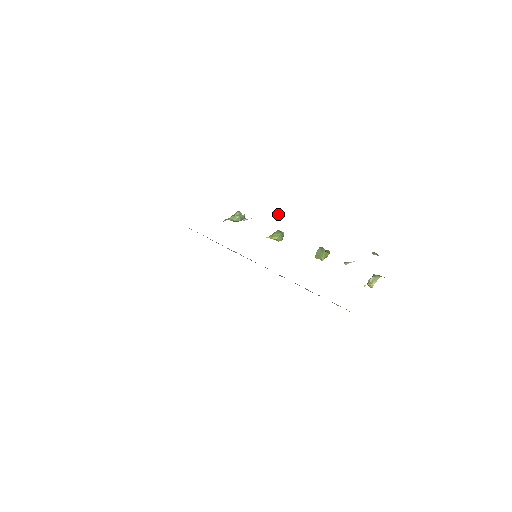
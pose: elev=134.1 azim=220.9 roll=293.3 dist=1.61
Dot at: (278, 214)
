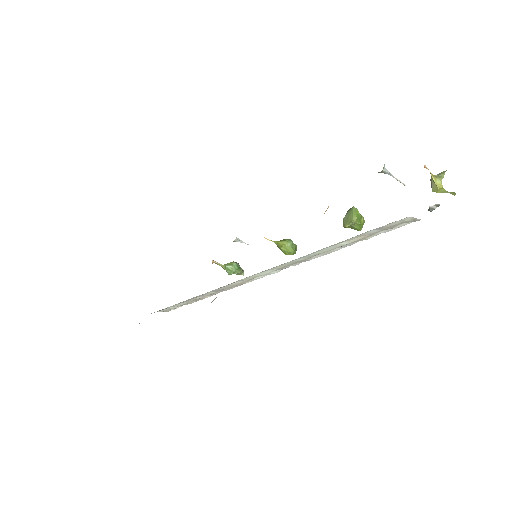
Dot at: occluded
